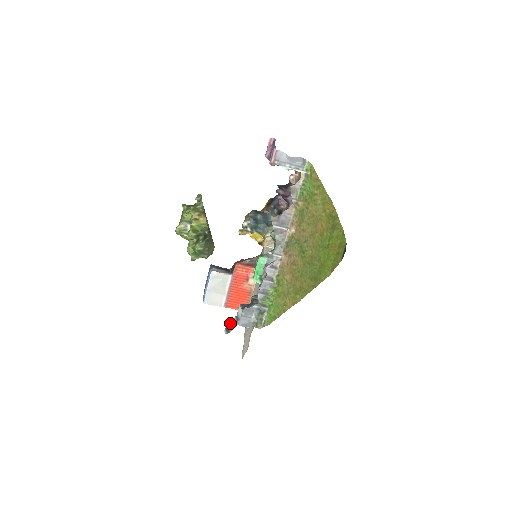
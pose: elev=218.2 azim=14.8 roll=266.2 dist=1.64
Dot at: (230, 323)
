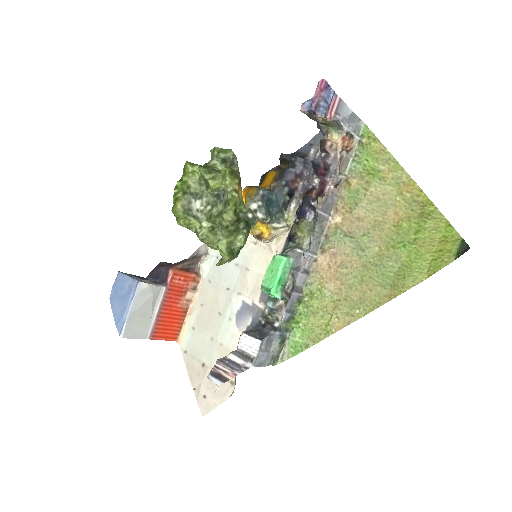
Dot at: (224, 364)
